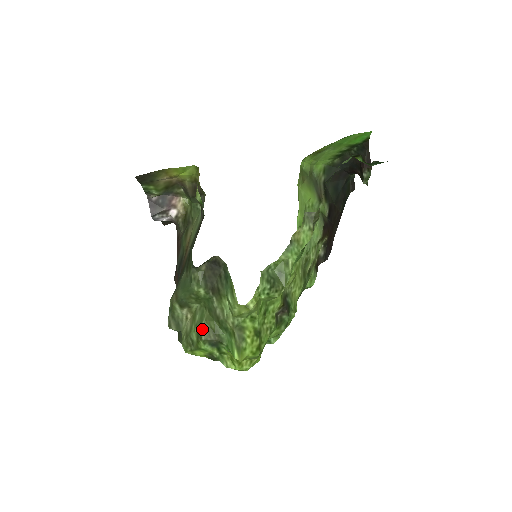
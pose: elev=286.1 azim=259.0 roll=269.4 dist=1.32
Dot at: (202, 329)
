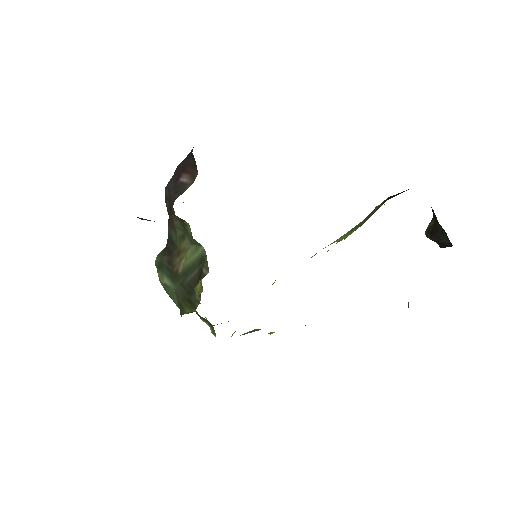
Dot at: occluded
